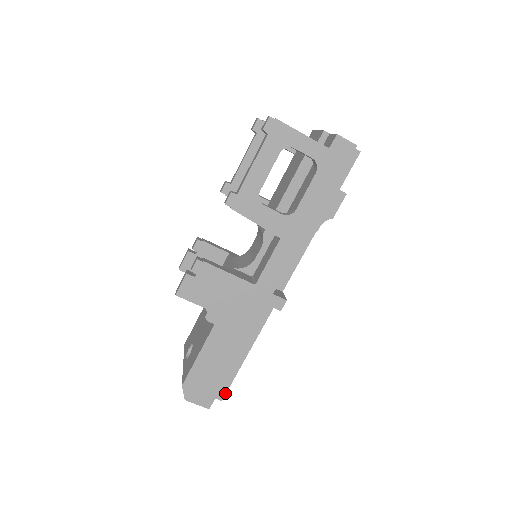
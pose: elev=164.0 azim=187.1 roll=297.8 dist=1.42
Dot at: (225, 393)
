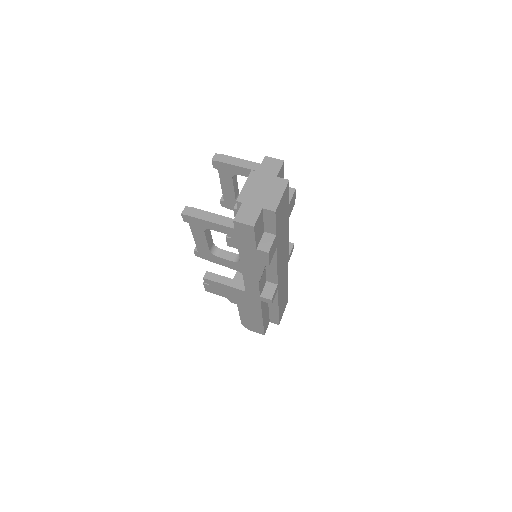
Dot at: (278, 322)
